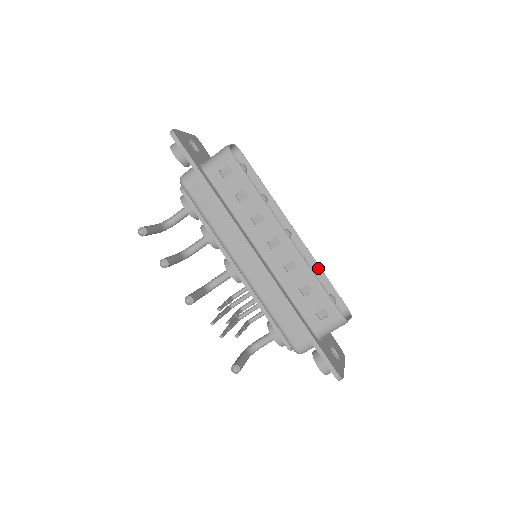
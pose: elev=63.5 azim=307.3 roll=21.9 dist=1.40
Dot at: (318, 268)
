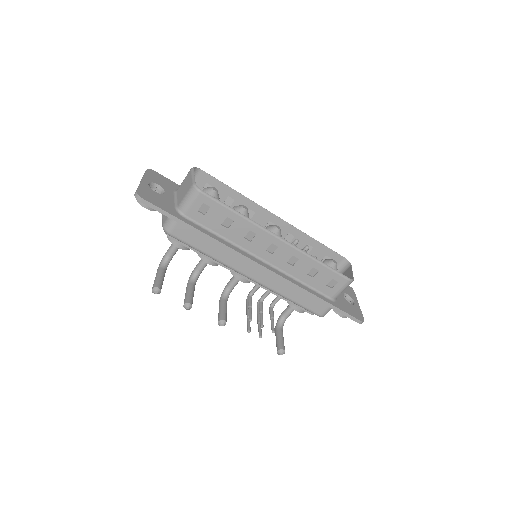
Dot at: (310, 238)
